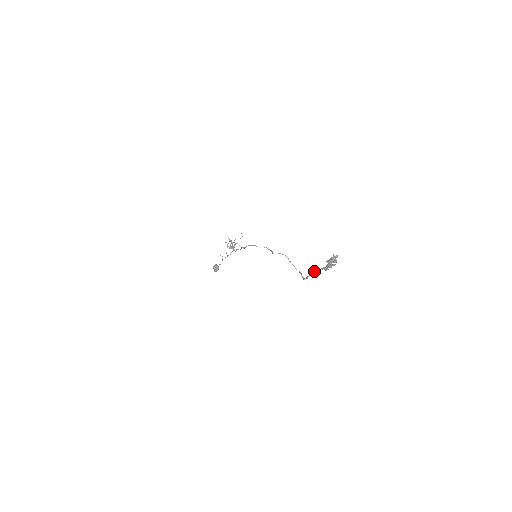
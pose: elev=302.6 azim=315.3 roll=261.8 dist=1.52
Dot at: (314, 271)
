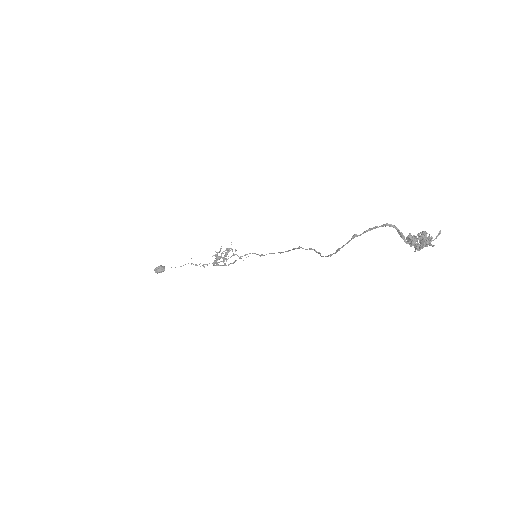
Dot at: (394, 225)
